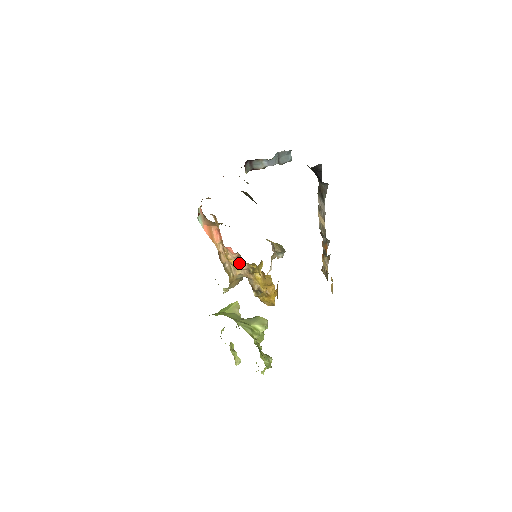
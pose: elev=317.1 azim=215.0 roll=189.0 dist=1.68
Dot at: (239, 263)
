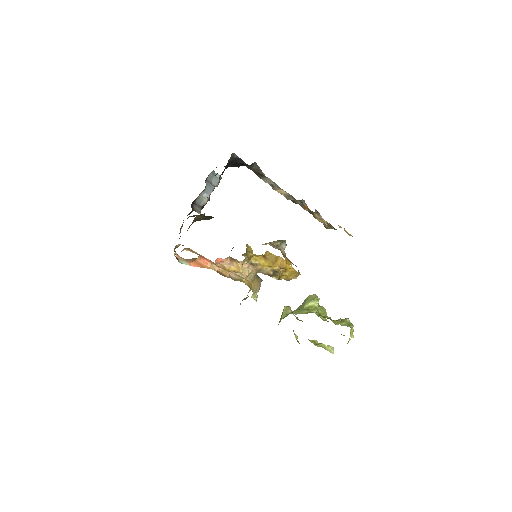
Dot at: (239, 265)
